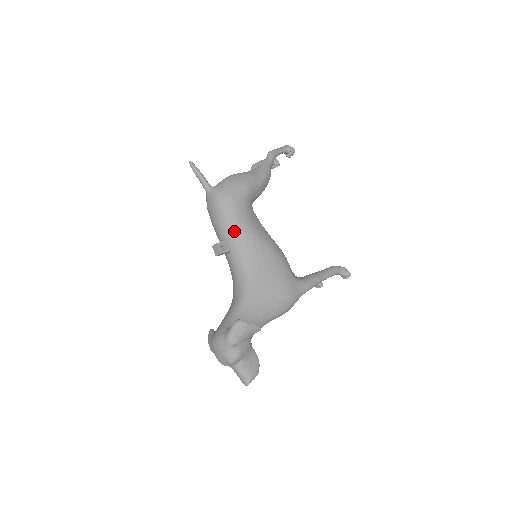
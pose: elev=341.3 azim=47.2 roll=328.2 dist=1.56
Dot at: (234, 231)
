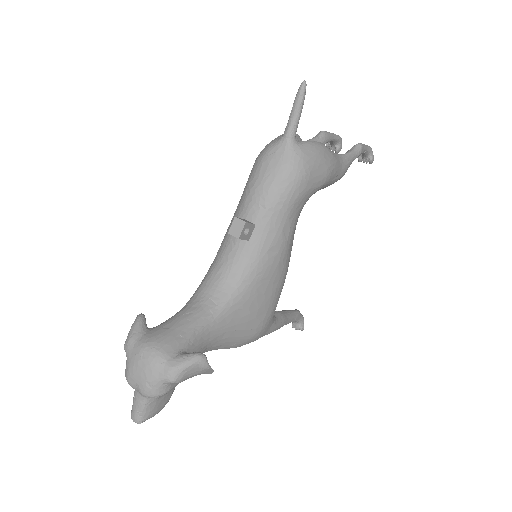
Dot at: (274, 222)
